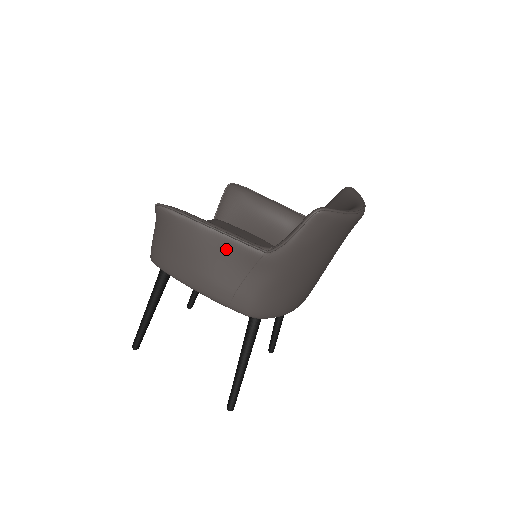
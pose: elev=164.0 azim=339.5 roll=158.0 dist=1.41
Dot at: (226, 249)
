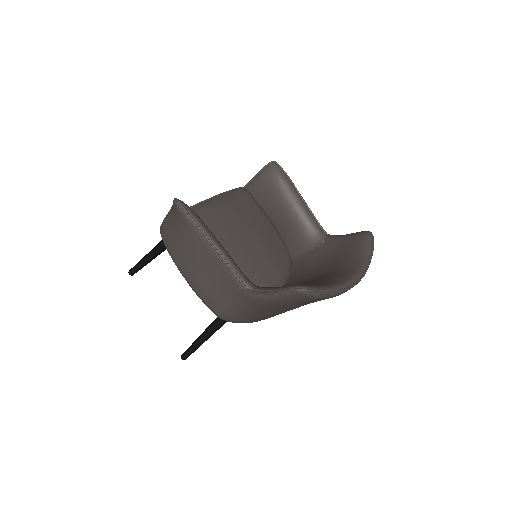
Dot at: (217, 267)
